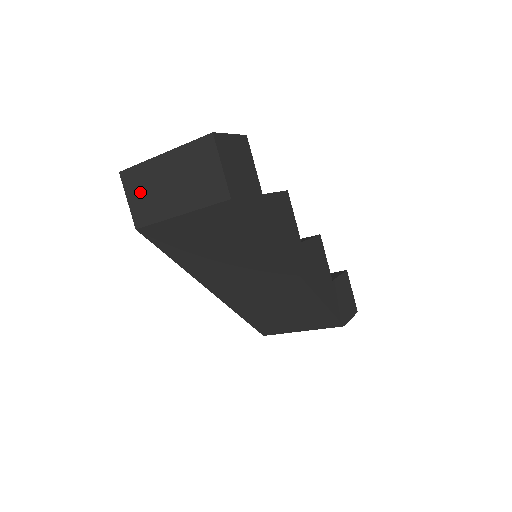
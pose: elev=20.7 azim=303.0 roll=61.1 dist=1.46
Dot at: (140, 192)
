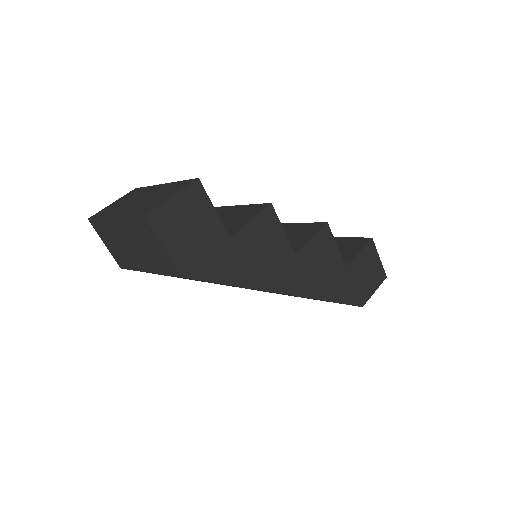
Dot at: (110, 242)
